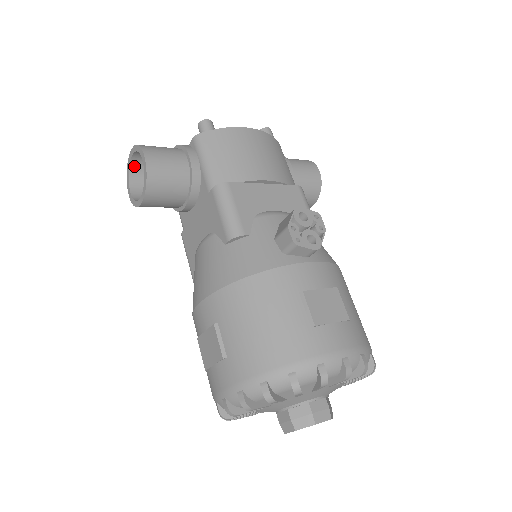
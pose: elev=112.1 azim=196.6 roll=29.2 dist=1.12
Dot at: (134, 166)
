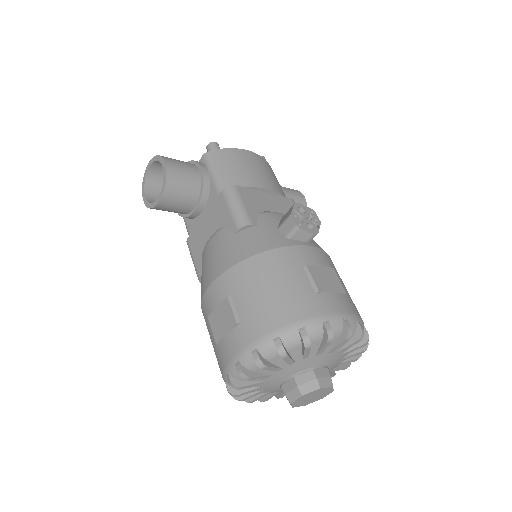
Dot at: (150, 177)
